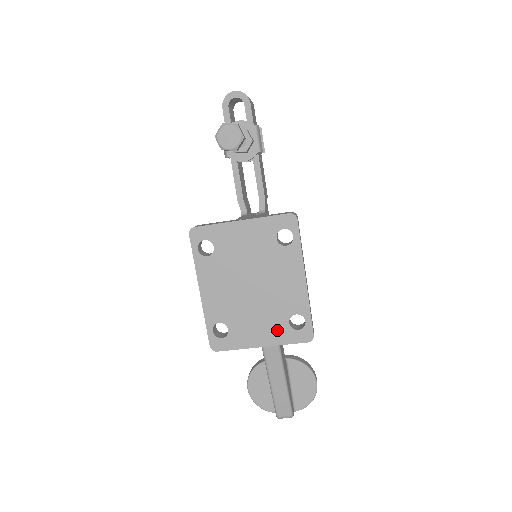
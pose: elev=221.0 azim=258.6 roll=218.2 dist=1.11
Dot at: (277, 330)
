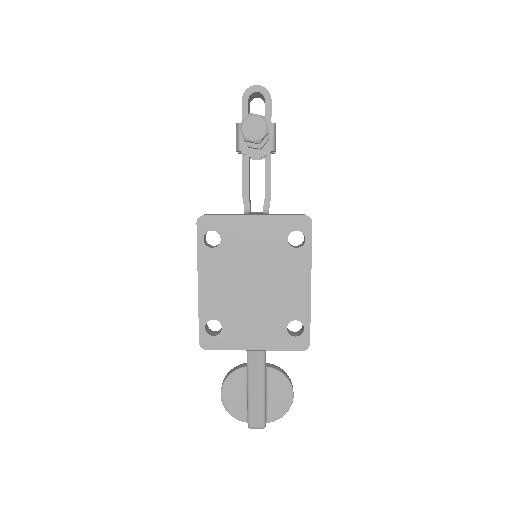
Dot at: (273, 334)
